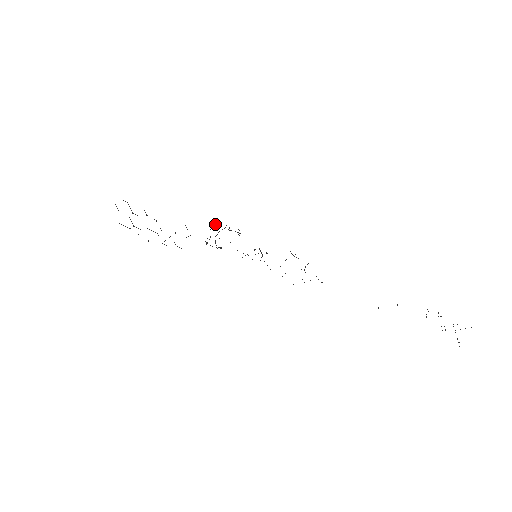
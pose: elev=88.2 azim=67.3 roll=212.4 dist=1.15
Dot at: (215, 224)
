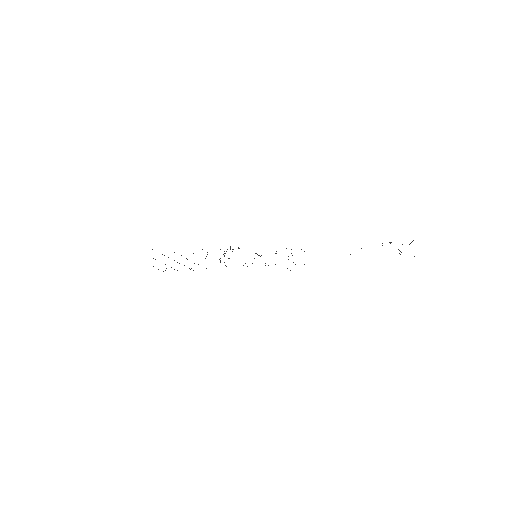
Dot at: (220, 249)
